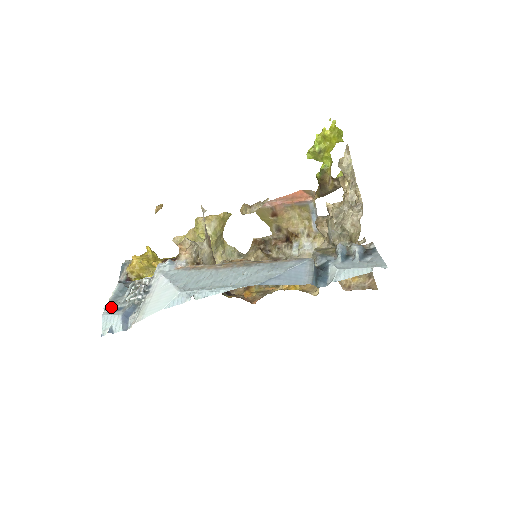
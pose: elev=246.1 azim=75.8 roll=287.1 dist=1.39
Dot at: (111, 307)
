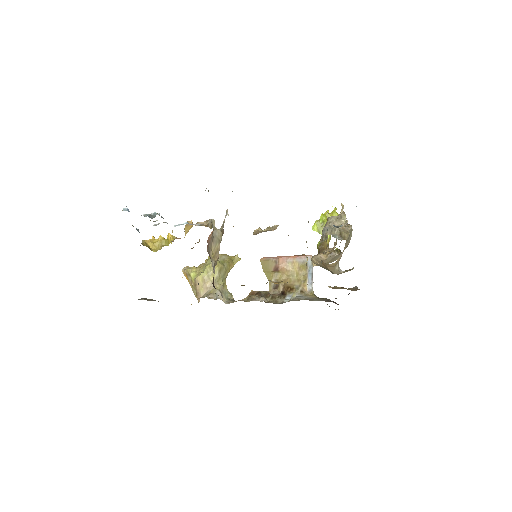
Dot at: (129, 211)
